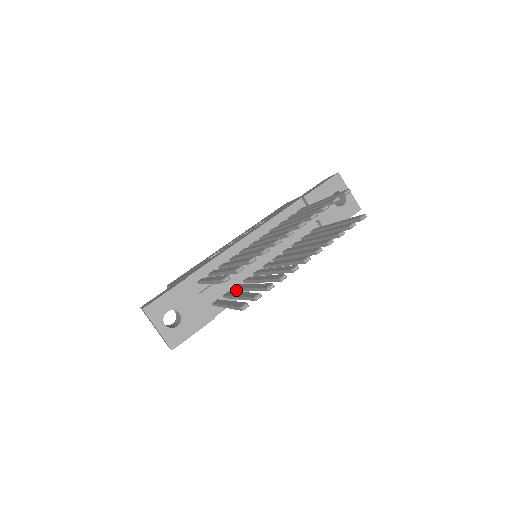
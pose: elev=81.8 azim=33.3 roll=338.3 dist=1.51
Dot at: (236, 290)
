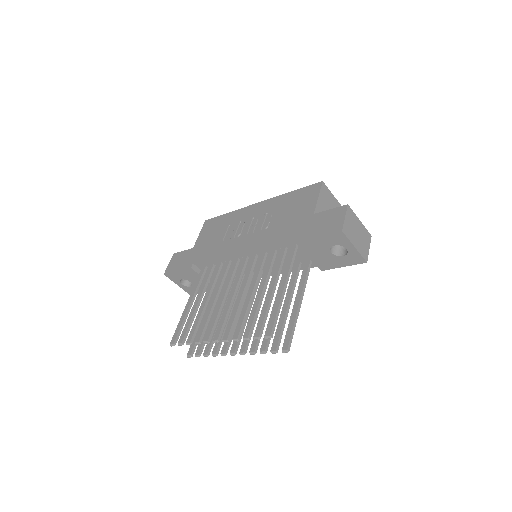
Dot at: occluded
